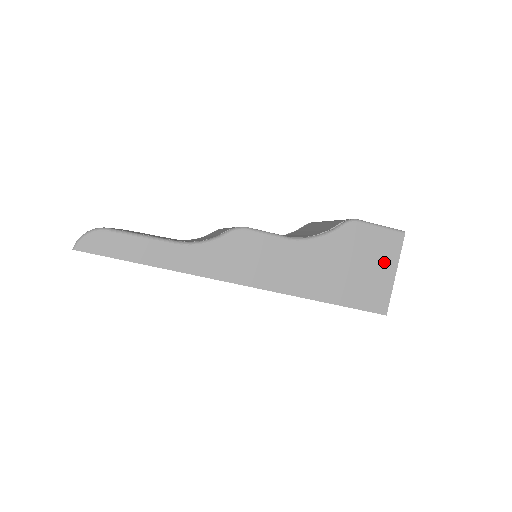
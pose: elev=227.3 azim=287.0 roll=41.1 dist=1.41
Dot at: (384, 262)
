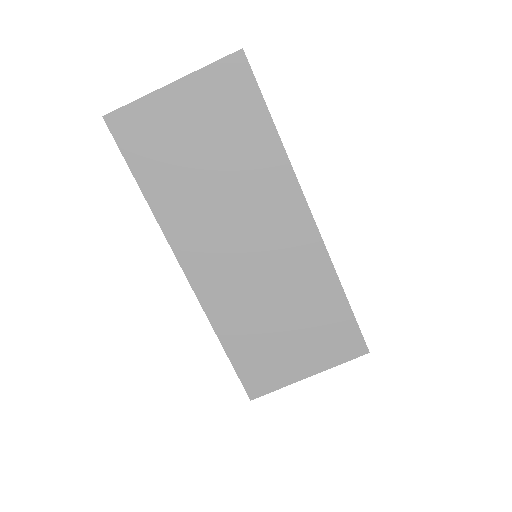
Dot at: occluded
